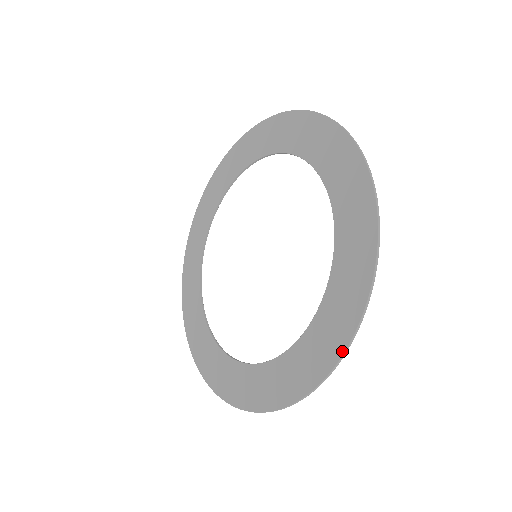
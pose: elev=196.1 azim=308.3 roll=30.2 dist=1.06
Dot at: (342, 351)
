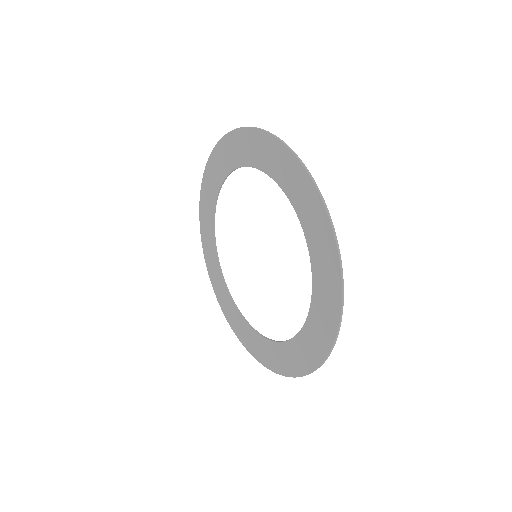
Dot at: (338, 318)
